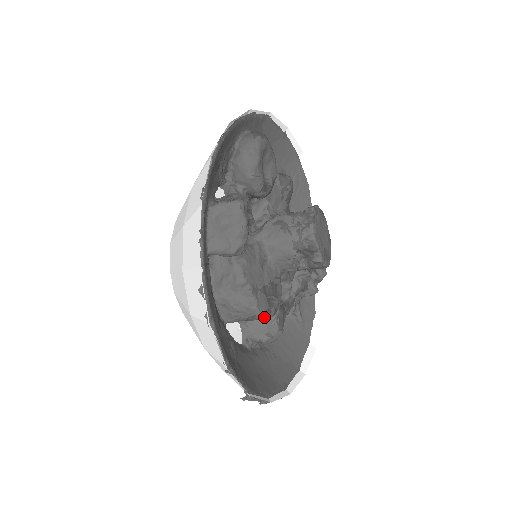
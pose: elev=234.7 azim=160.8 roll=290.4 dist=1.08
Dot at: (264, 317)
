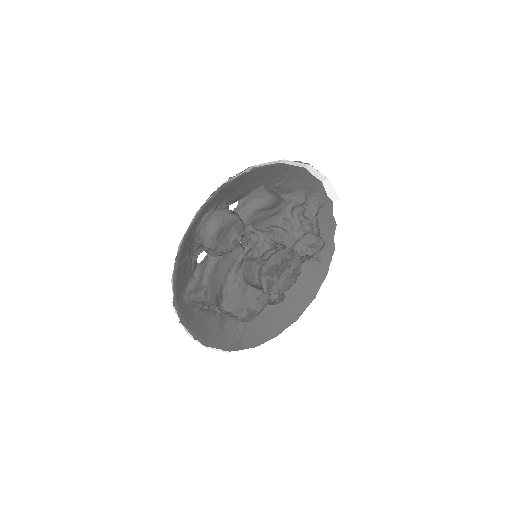
Dot at: occluded
